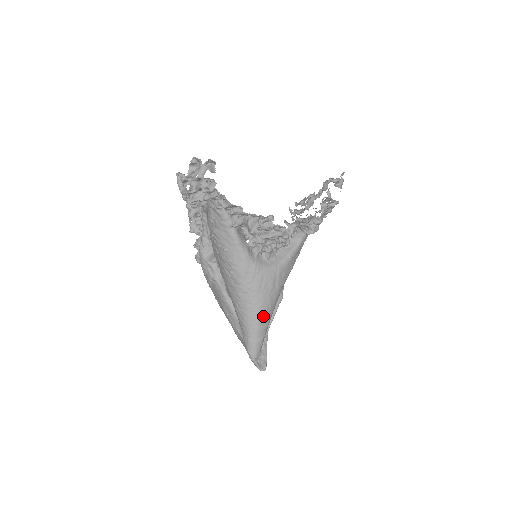
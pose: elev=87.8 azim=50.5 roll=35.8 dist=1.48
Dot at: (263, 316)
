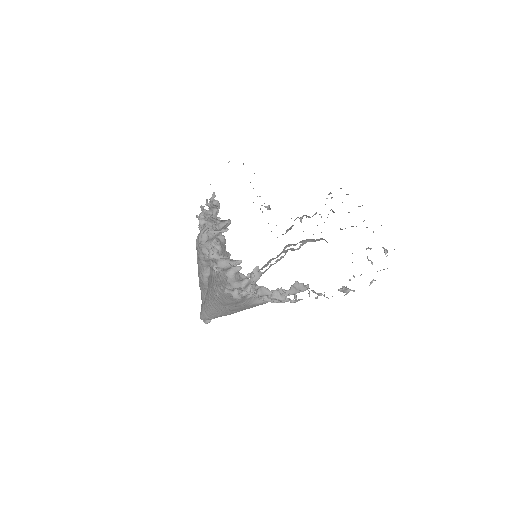
Dot at: occluded
